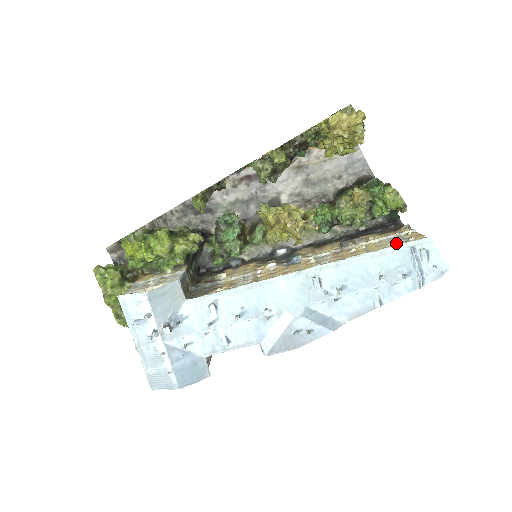
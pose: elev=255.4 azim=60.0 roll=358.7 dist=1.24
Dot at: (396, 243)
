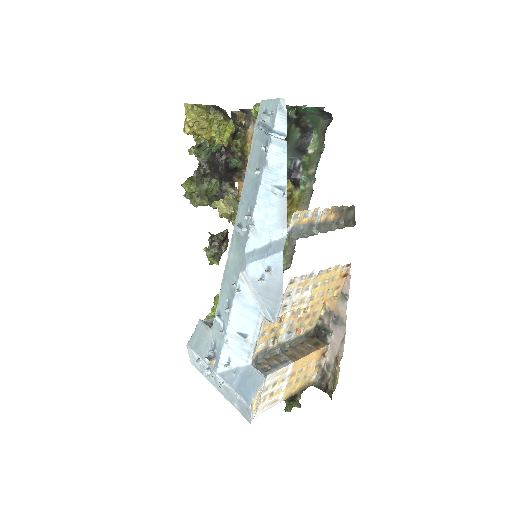
Dot at: occluded
